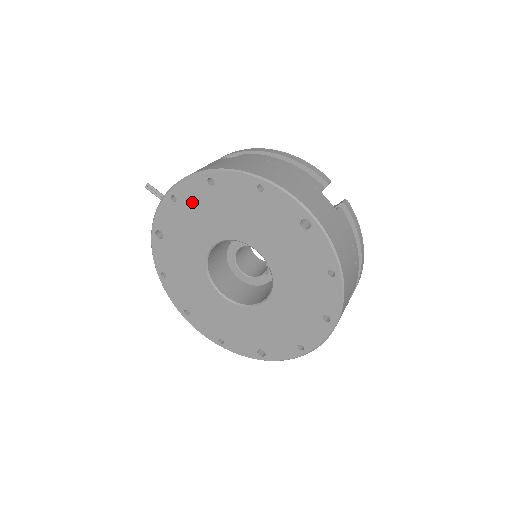
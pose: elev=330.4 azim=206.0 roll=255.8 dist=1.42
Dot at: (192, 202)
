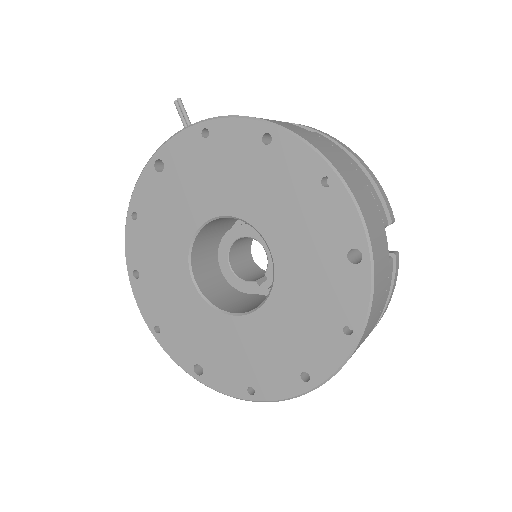
Dot at: (226, 150)
